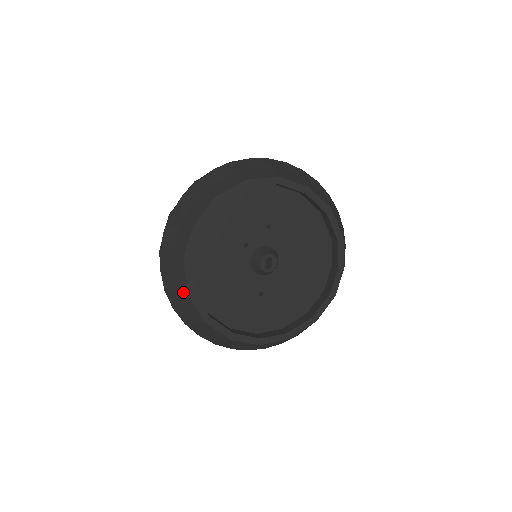
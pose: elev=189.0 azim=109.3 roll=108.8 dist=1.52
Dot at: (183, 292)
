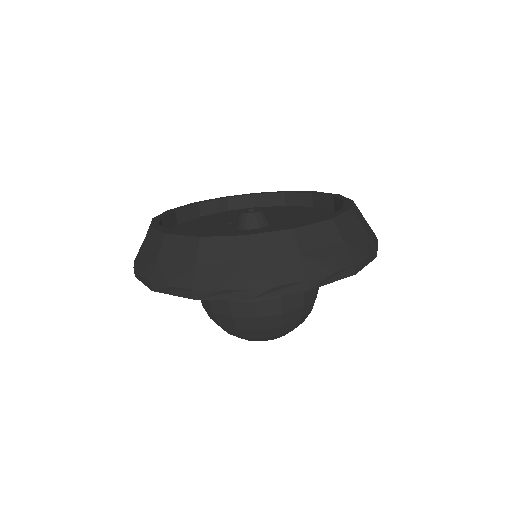
Dot at: (147, 233)
